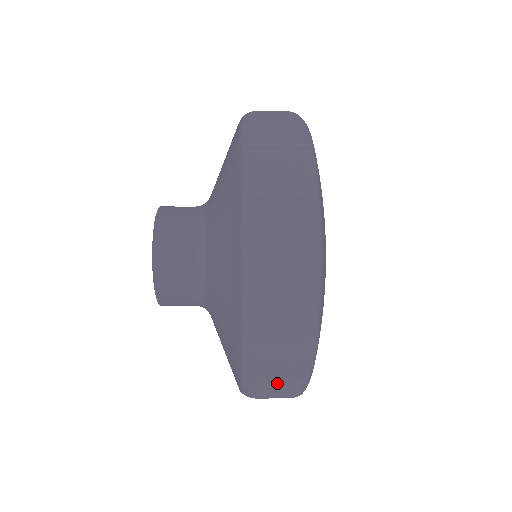
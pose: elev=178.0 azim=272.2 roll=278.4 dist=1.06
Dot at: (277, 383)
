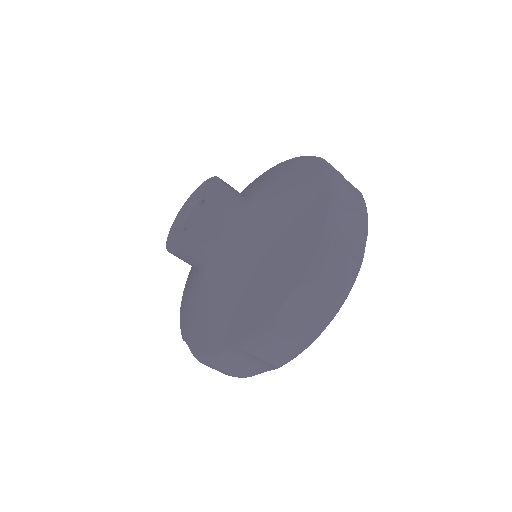
Dot at: (346, 258)
